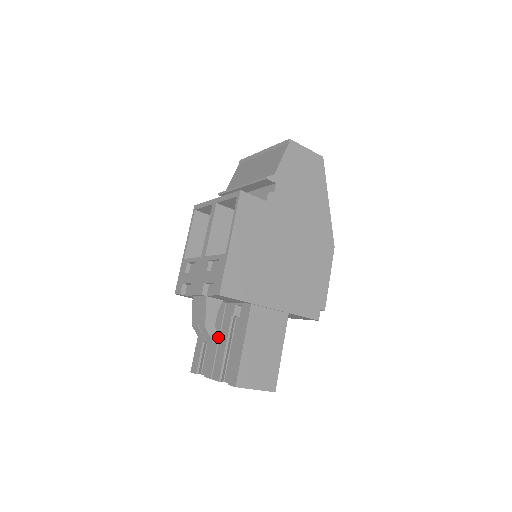
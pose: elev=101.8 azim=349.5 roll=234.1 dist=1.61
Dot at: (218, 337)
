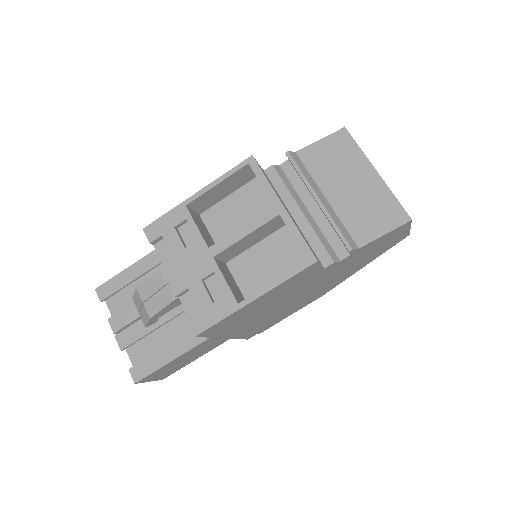
Dot at: occluded
